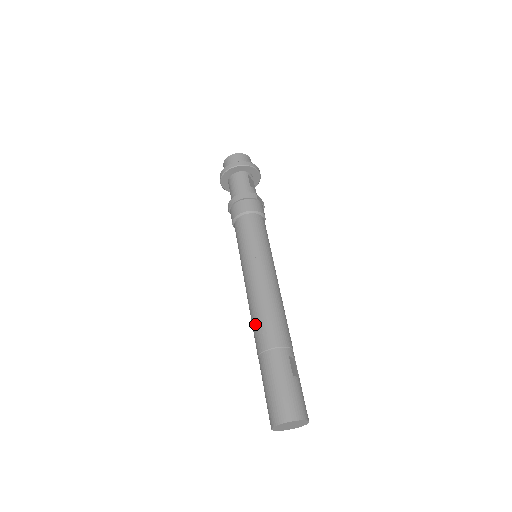
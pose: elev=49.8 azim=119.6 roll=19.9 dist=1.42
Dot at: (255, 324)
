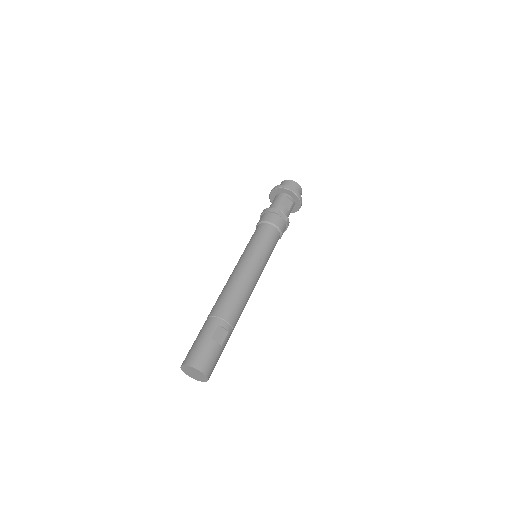
Dot at: occluded
